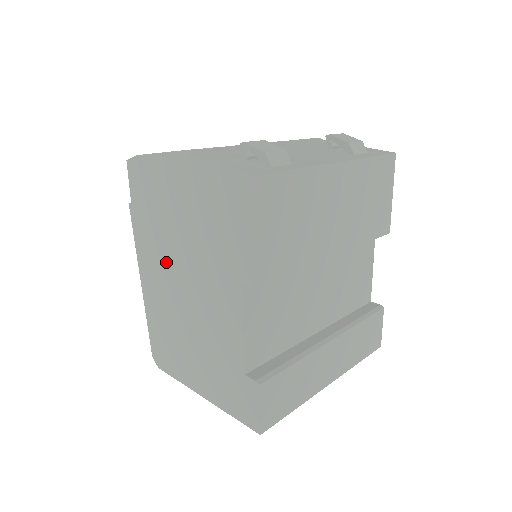
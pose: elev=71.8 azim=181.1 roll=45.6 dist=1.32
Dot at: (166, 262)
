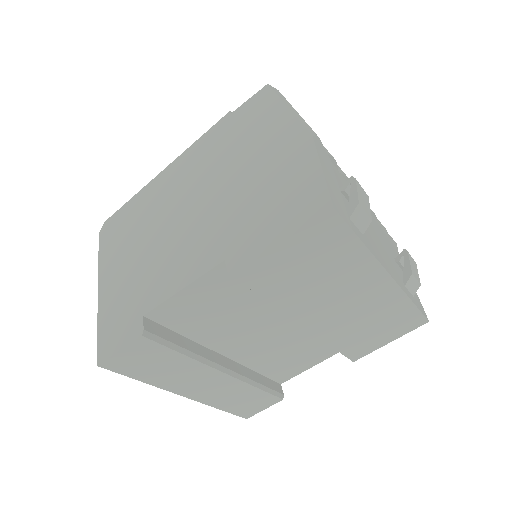
Dot at: (199, 178)
